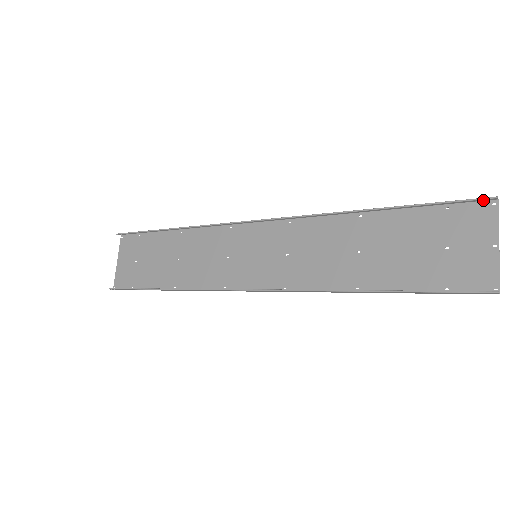
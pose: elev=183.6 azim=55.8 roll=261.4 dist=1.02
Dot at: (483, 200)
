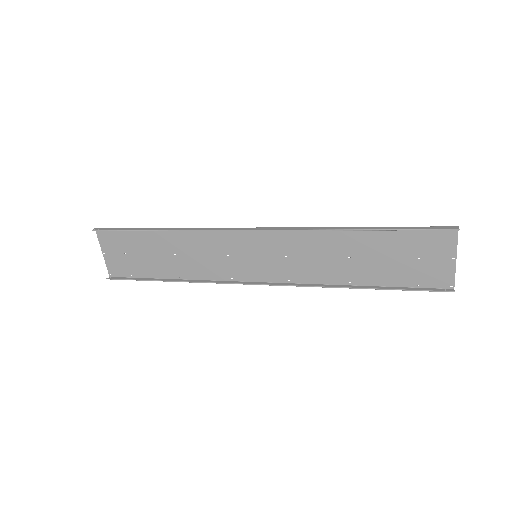
Dot at: (448, 227)
